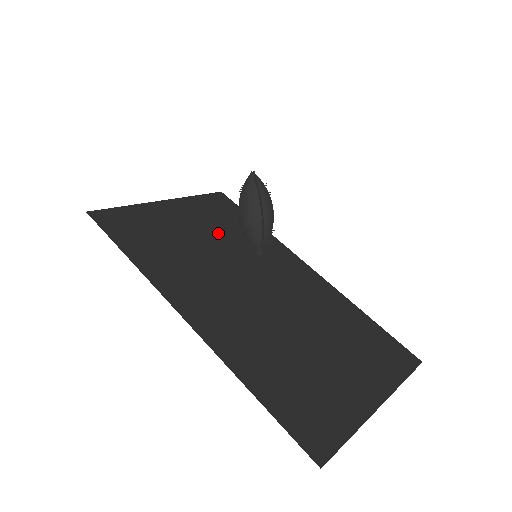
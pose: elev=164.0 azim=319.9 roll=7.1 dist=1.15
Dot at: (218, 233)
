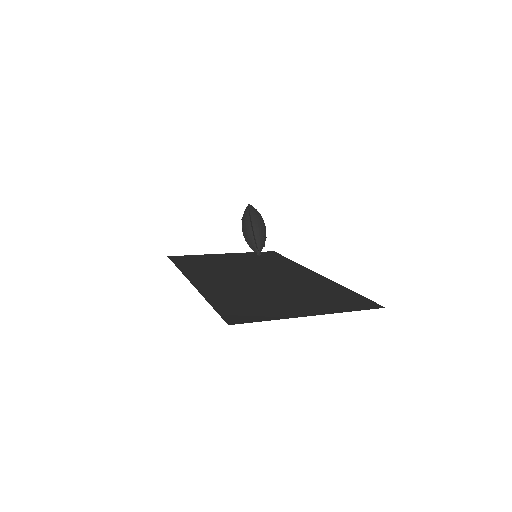
Dot at: (252, 262)
